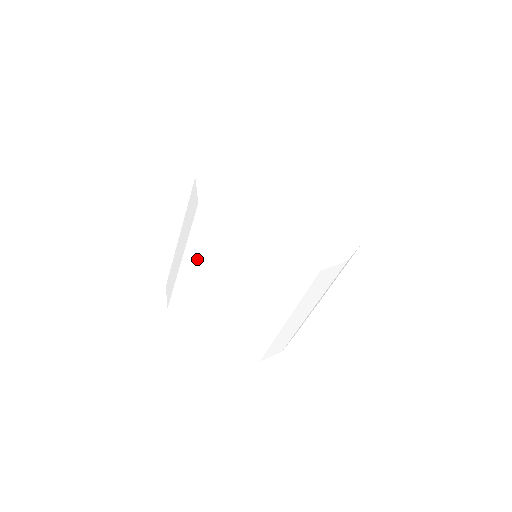
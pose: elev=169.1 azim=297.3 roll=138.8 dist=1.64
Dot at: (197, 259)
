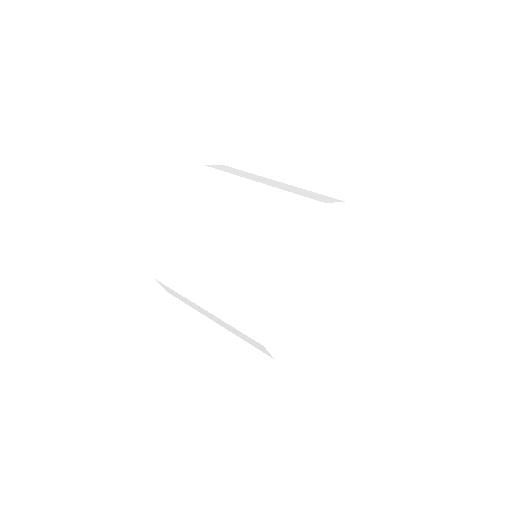
Dot at: (222, 313)
